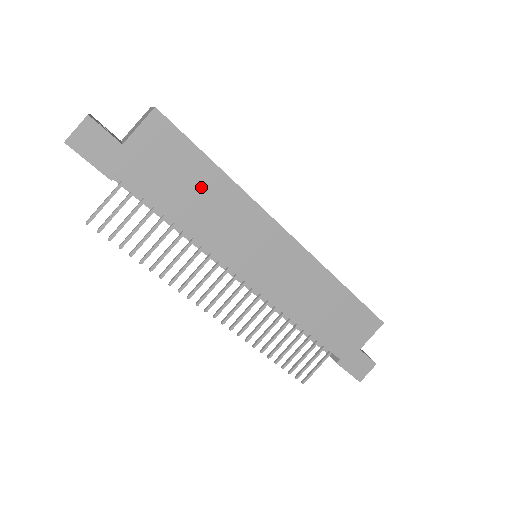
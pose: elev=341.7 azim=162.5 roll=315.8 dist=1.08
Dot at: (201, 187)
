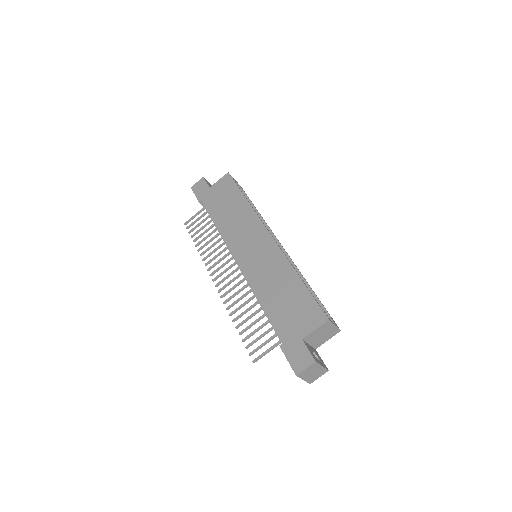
Dot at: (233, 206)
